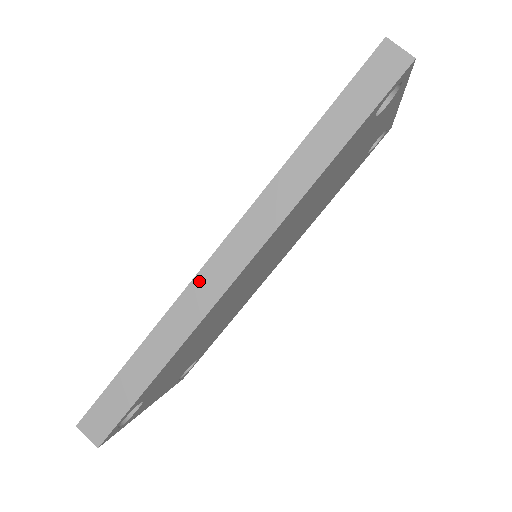
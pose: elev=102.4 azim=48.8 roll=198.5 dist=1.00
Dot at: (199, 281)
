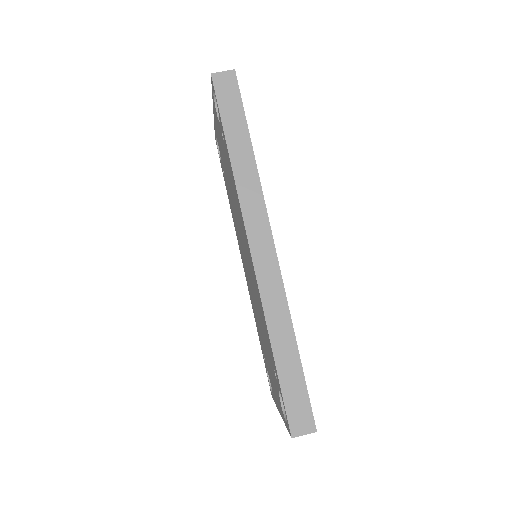
Dot at: (260, 276)
